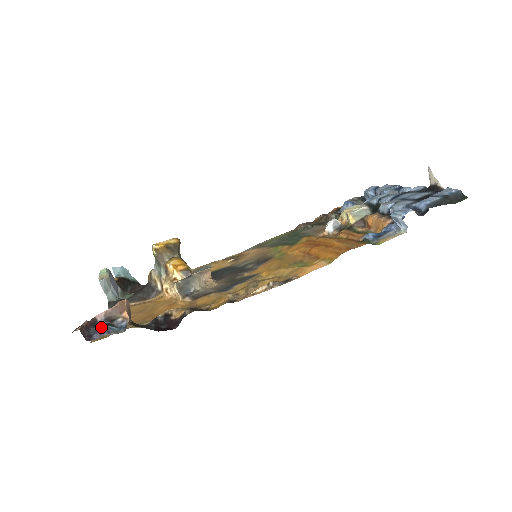
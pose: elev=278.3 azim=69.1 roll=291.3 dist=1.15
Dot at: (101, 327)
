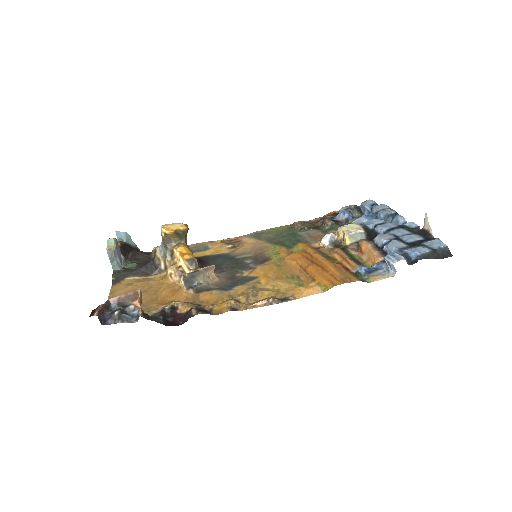
Dot at: (116, 314)
